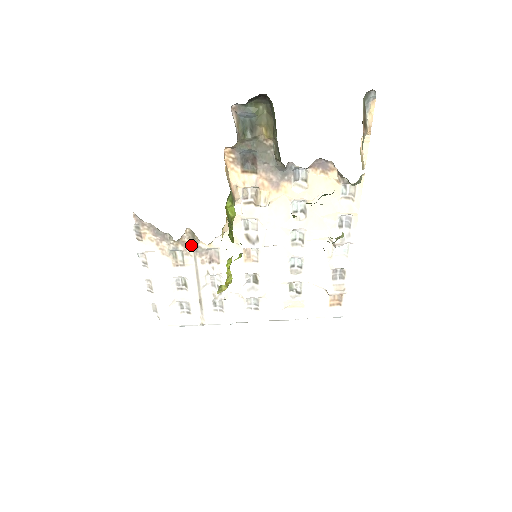
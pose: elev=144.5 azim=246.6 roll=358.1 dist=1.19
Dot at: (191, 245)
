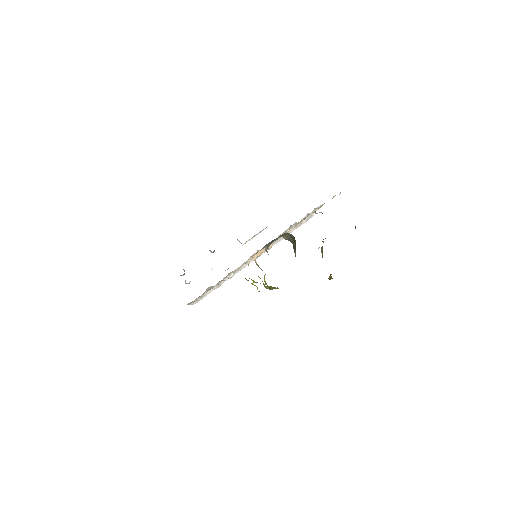
Dot at: occluded
